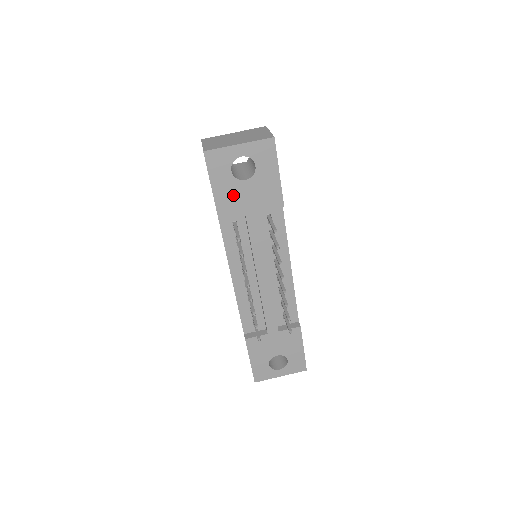
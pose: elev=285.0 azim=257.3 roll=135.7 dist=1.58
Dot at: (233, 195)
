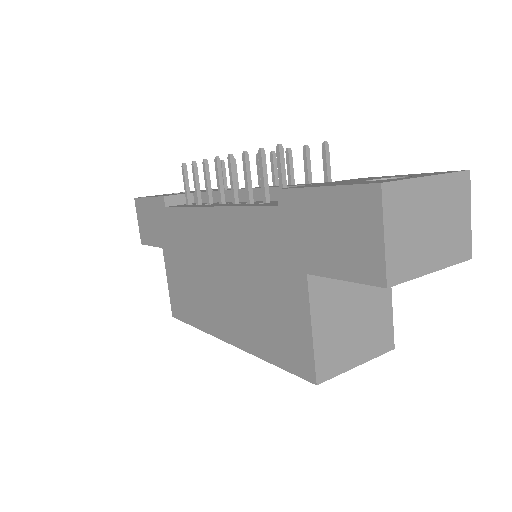
Dot at: occluded
